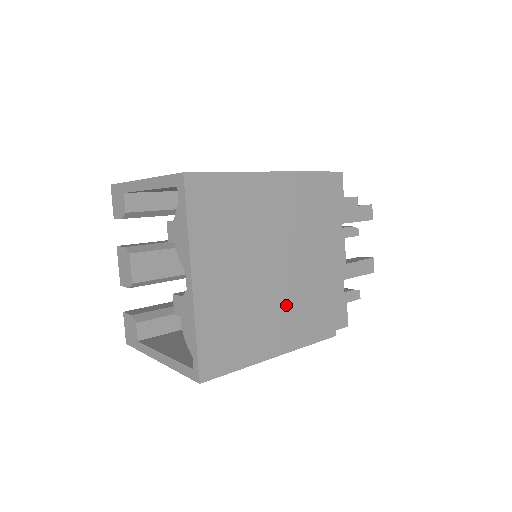
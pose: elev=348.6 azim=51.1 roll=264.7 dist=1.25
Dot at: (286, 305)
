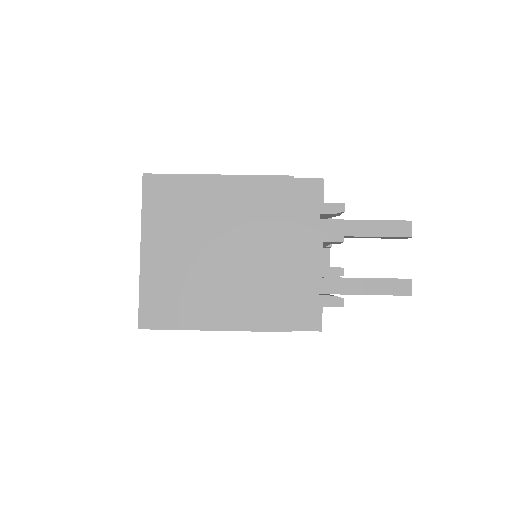
Dot at: (230, 288)
